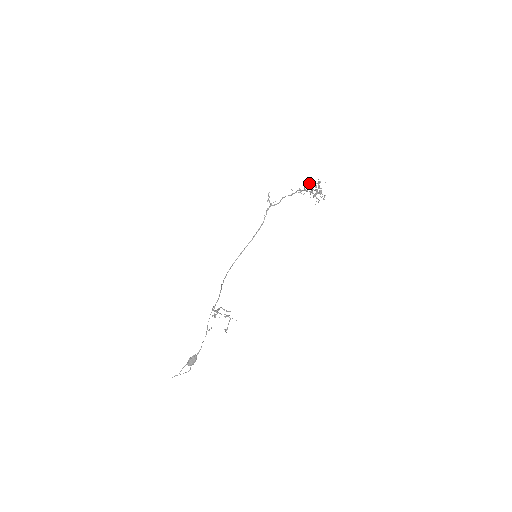
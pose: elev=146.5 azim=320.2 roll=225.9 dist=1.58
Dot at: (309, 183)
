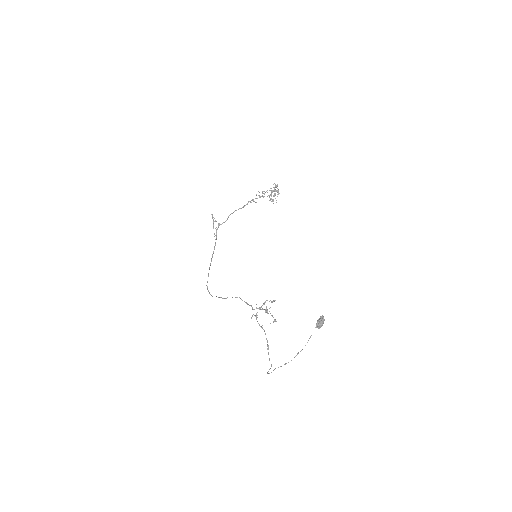
Dot at: (259, 192)
